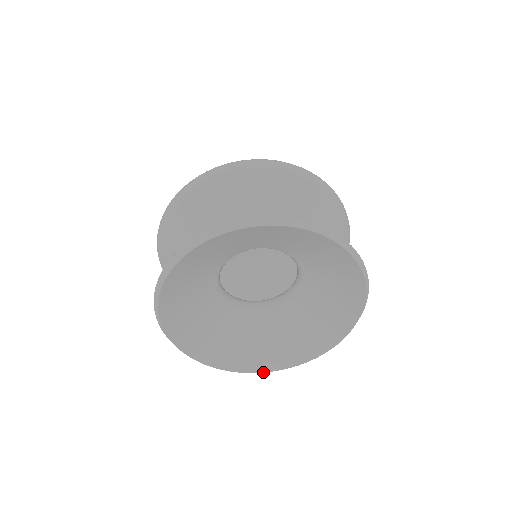
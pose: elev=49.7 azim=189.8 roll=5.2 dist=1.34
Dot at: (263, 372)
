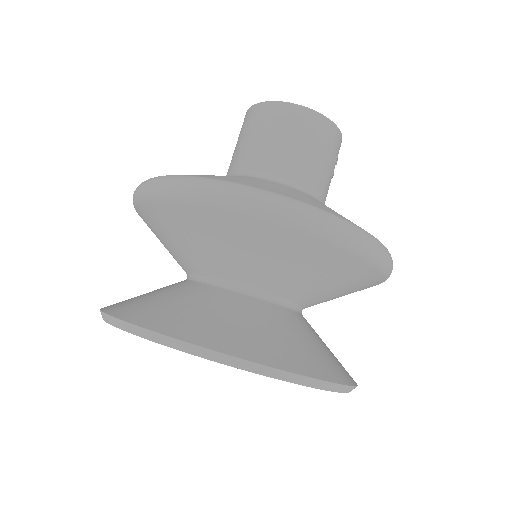
Dot at: occluded
